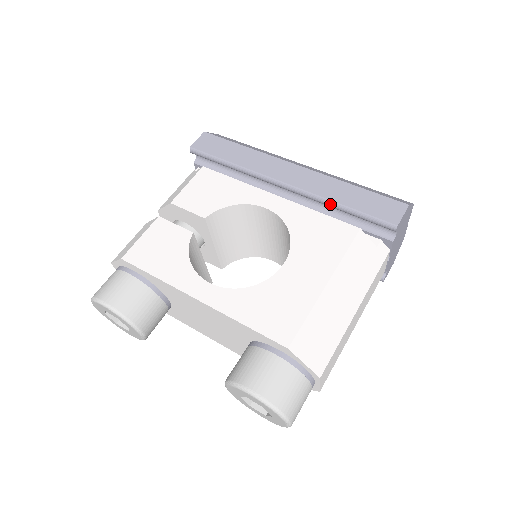
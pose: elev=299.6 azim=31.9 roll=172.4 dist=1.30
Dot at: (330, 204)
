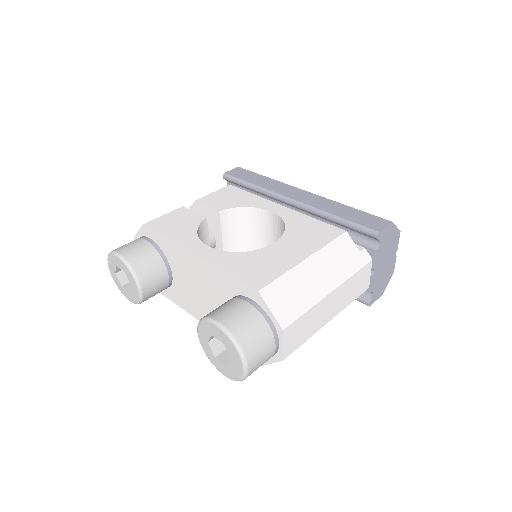
Dot at: (326, 215)
